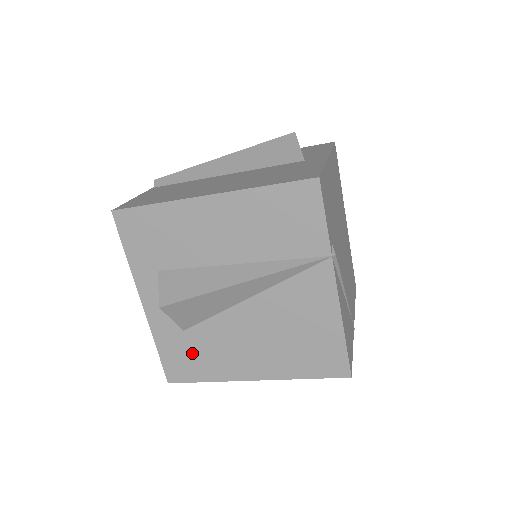
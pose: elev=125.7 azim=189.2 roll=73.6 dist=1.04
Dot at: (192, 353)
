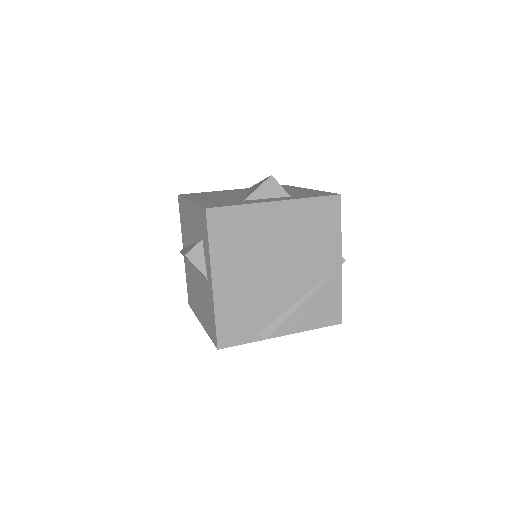
Dot at: occluded
